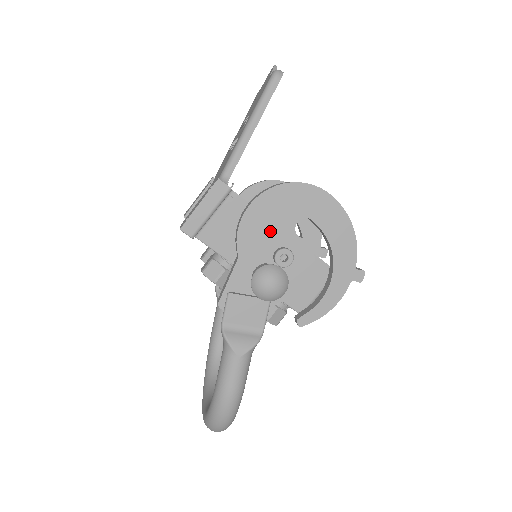
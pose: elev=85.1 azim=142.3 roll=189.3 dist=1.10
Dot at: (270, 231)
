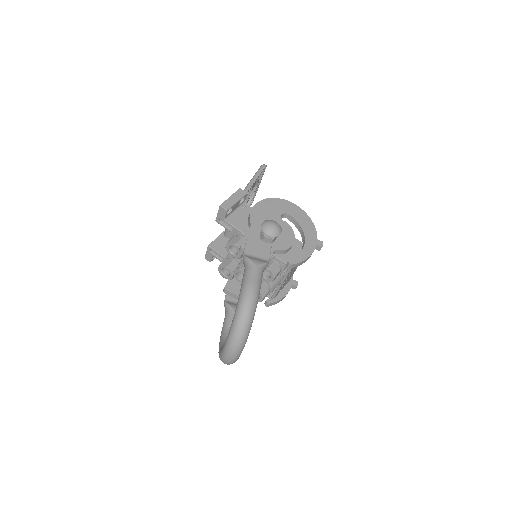
Dot at: (268, 216)
